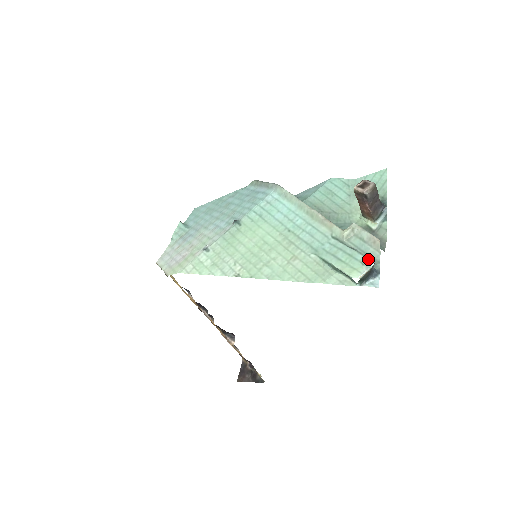
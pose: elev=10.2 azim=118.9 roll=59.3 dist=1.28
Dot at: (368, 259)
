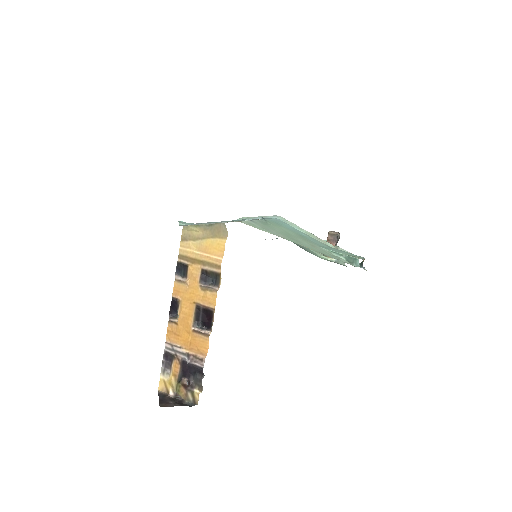
Dot at: (360, 256)
